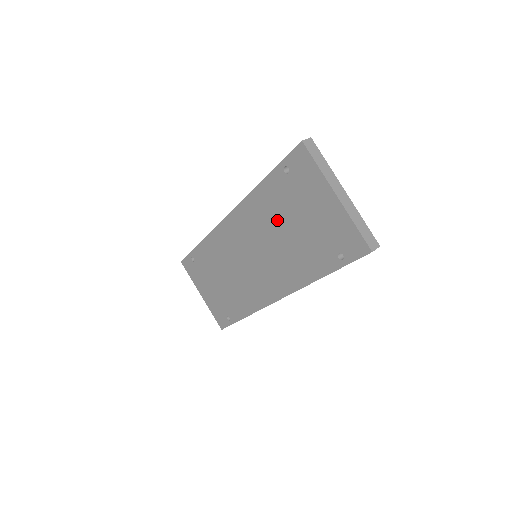
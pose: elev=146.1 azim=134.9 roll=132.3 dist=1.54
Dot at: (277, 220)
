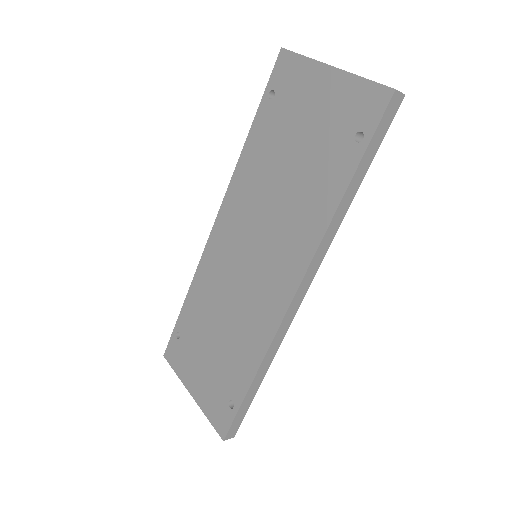
Dot at: (272, 167)
